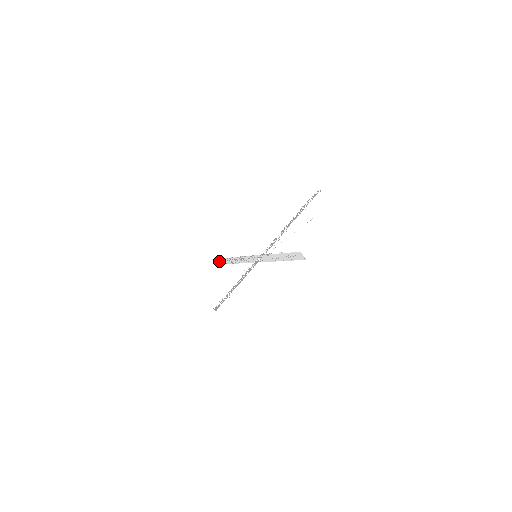
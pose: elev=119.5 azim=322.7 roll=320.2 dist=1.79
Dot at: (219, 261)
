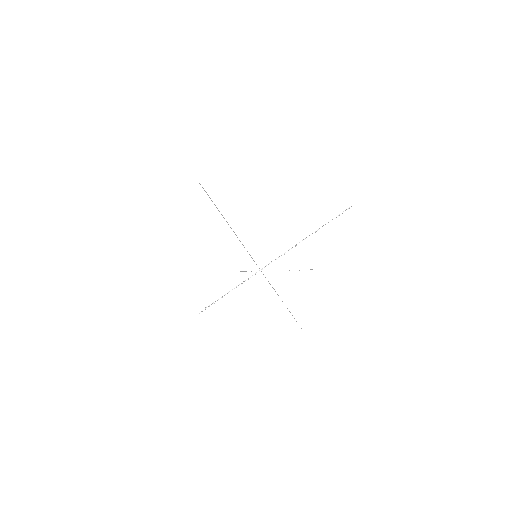
Dot at: occluded
